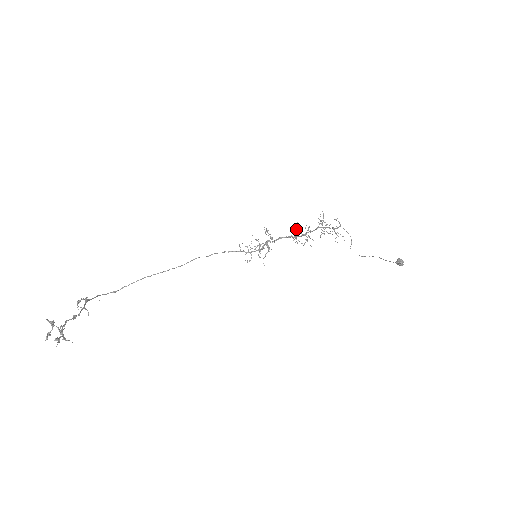
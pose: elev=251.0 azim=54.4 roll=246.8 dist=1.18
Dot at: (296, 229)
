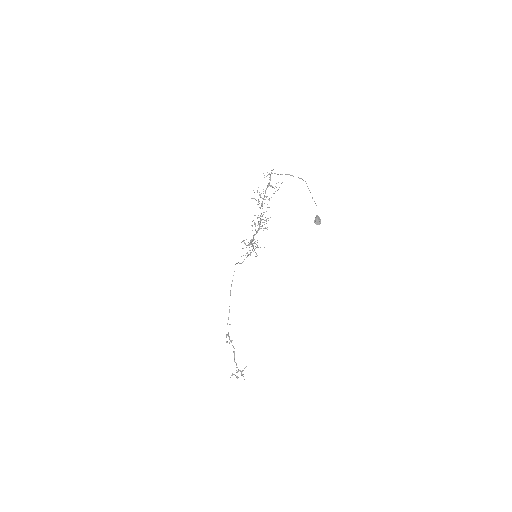
Dot at: occluded
